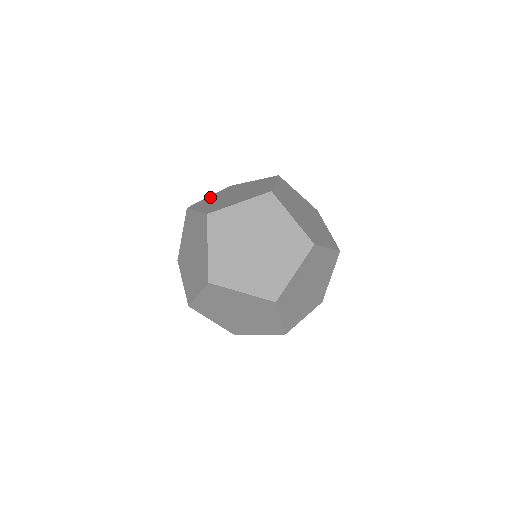
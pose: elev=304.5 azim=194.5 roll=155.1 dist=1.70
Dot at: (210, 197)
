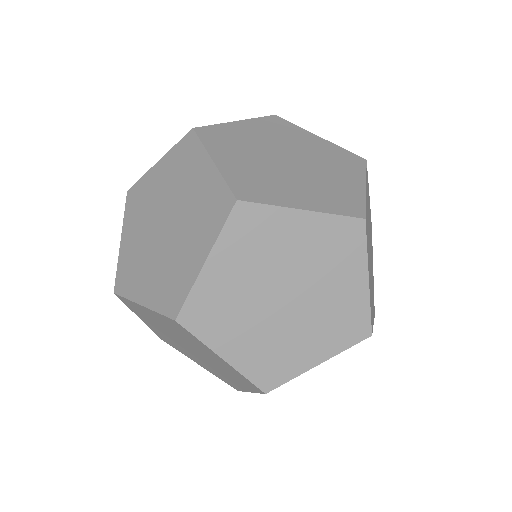
Dot at: (240, 127)
